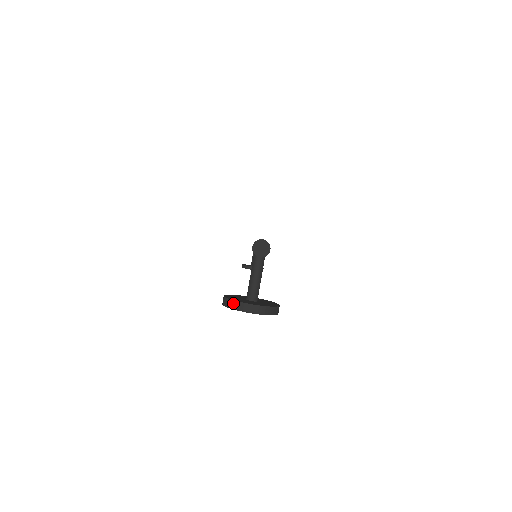
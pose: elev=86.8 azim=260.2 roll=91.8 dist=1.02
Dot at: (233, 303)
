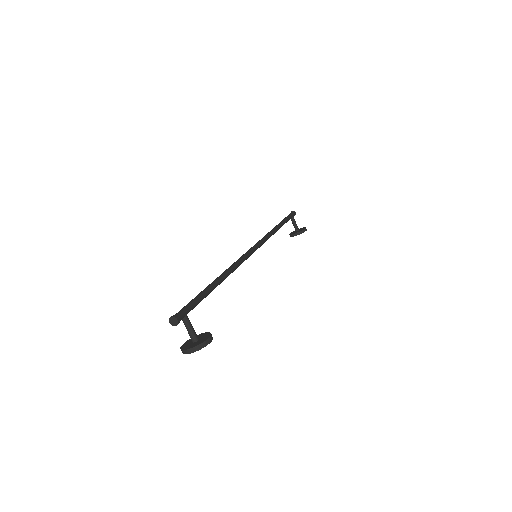
Dot at: (182, 351)
